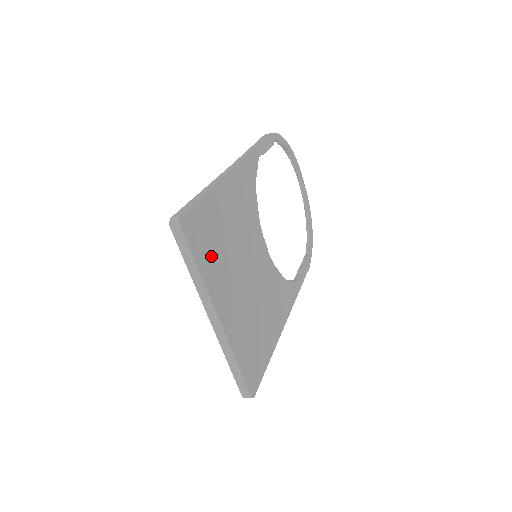
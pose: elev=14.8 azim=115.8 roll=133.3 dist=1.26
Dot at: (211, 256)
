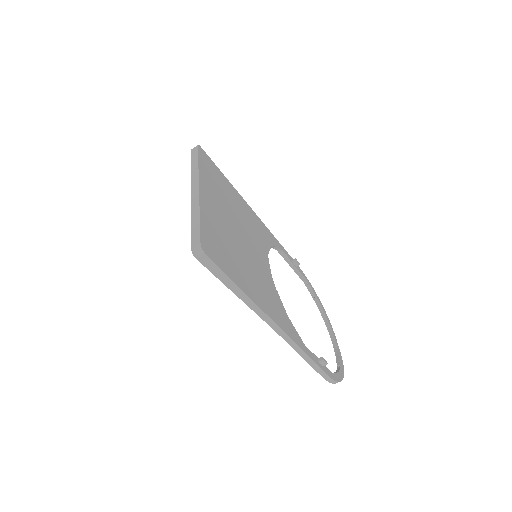
Dot at: (212, 180)
